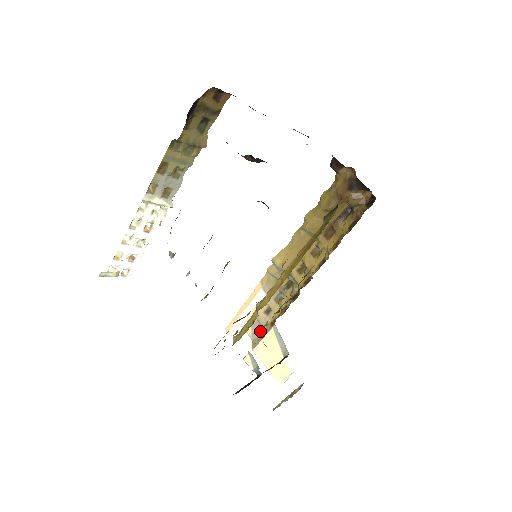
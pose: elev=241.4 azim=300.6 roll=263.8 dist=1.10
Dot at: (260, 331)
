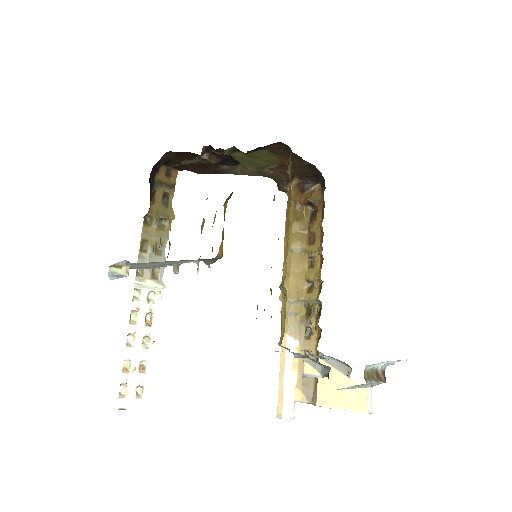
Dot at: (312, 384)
